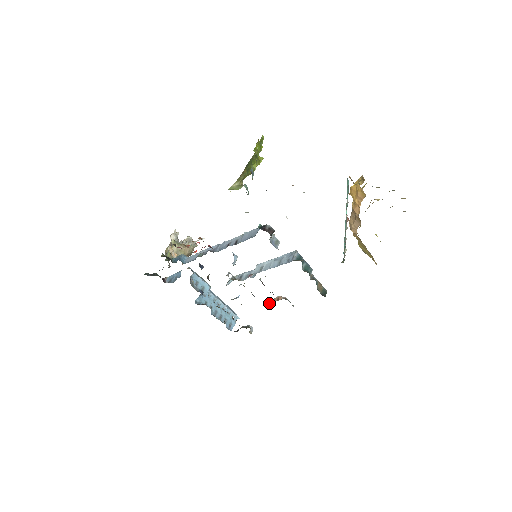
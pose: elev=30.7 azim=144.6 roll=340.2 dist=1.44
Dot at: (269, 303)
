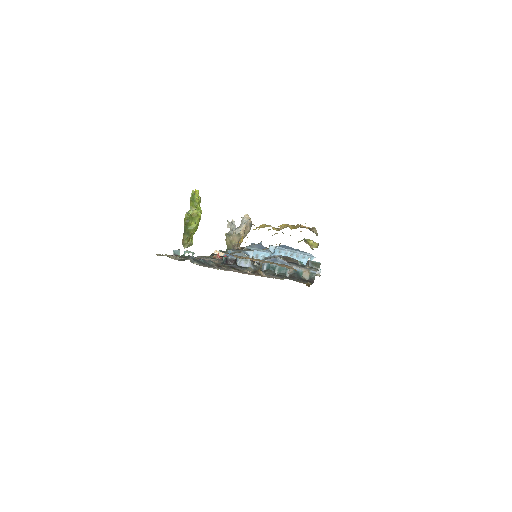
Dot at: occluded
